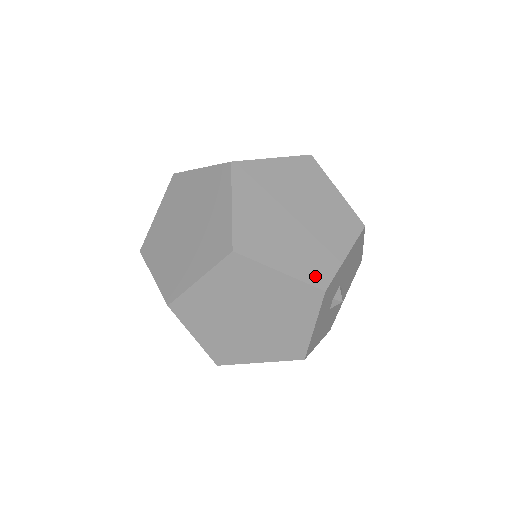
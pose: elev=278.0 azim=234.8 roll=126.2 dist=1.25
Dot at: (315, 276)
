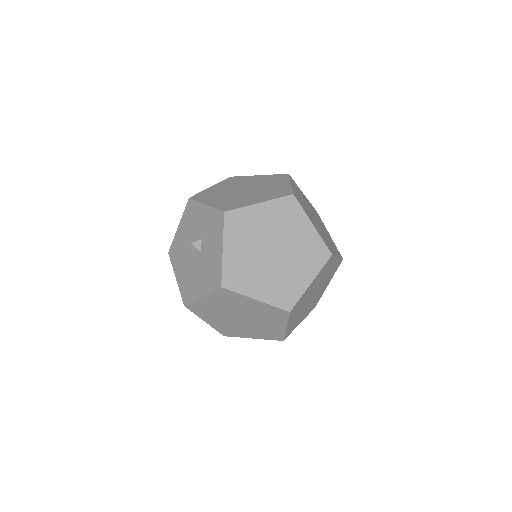
Dot at: occluded
